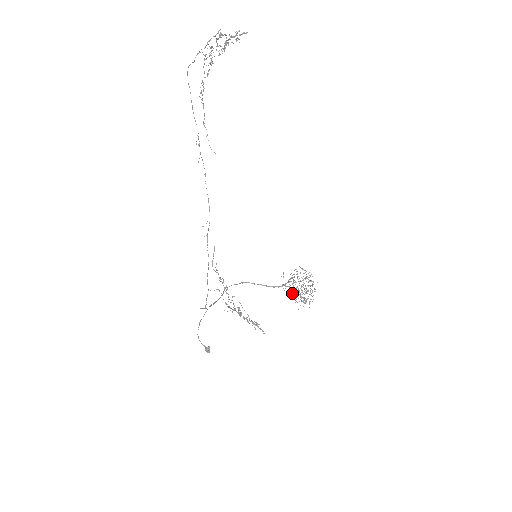
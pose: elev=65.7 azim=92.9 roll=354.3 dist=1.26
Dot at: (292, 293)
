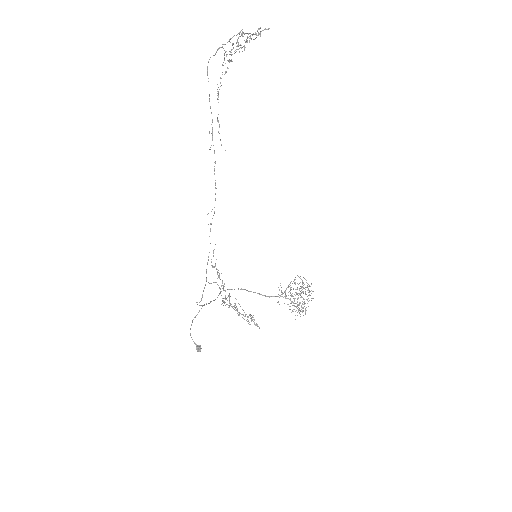
Dot at: occluded
